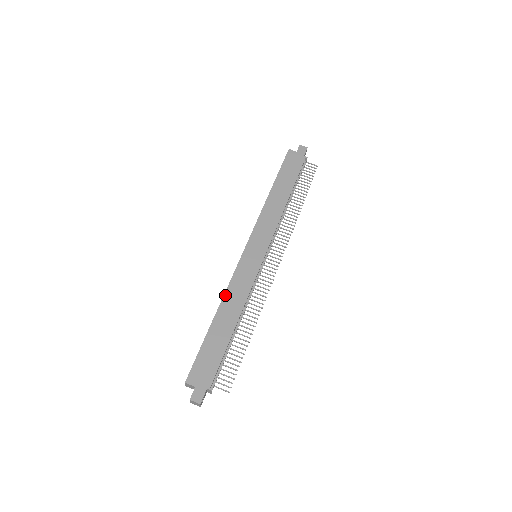
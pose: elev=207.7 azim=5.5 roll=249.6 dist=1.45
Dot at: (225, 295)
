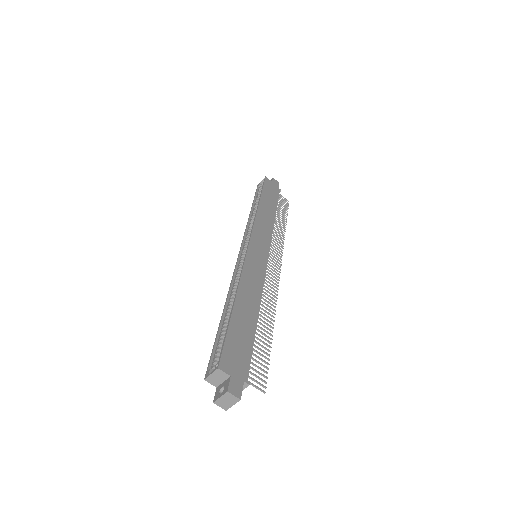
Dot at: (241, 281)
